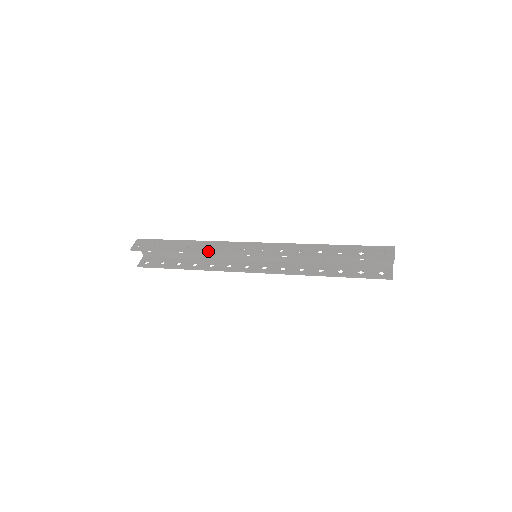
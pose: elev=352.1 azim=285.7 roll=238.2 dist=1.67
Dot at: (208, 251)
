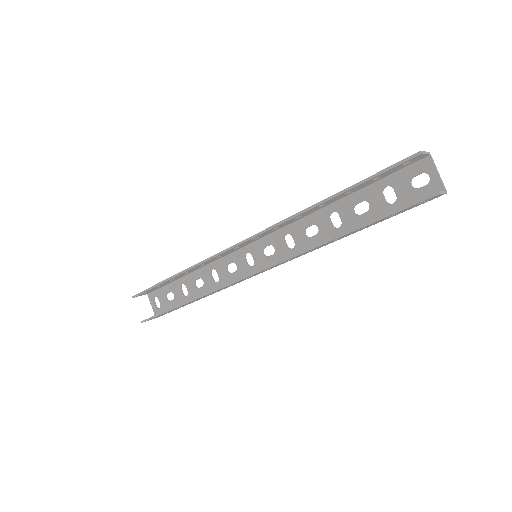
Dot at: (198, 263)
